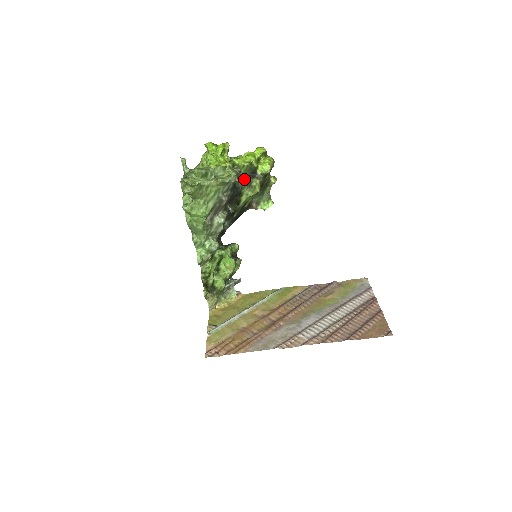
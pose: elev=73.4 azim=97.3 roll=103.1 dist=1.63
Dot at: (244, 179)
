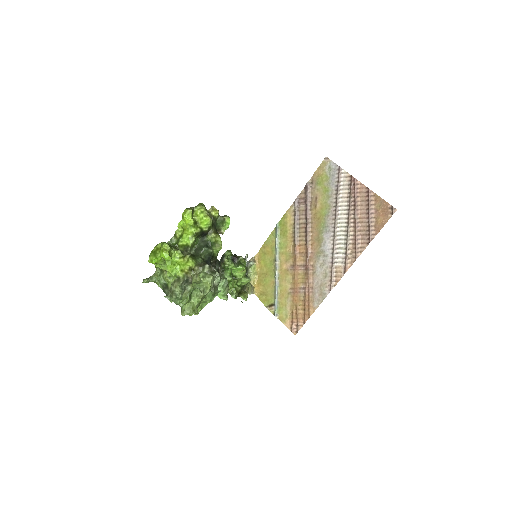
Dot at: (205, 250)
